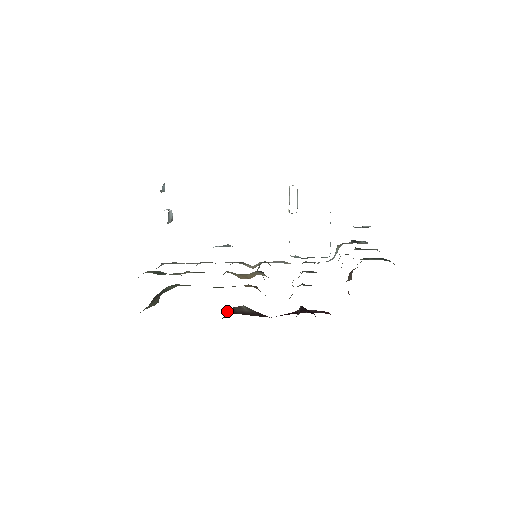
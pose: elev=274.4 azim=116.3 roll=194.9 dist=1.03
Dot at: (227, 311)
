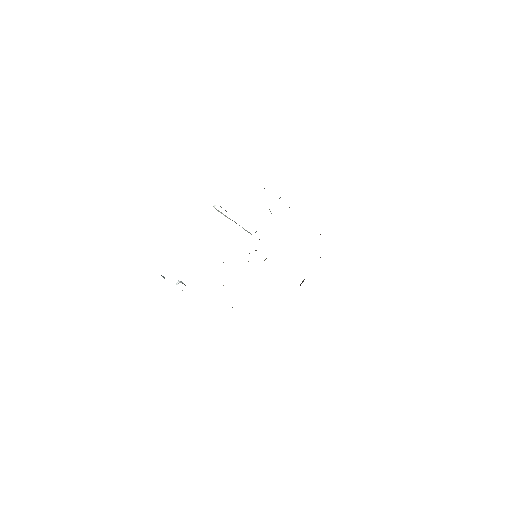
Dot at: occluded
